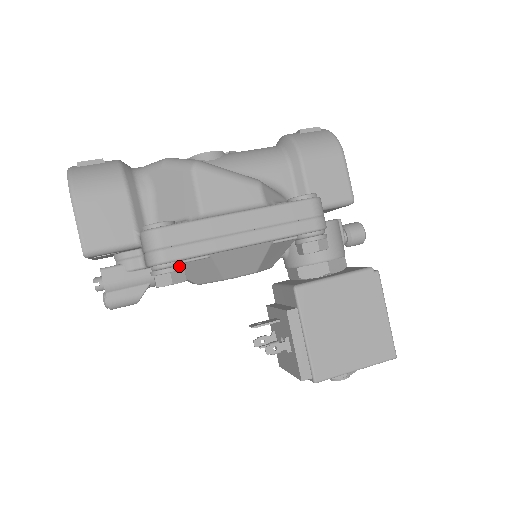
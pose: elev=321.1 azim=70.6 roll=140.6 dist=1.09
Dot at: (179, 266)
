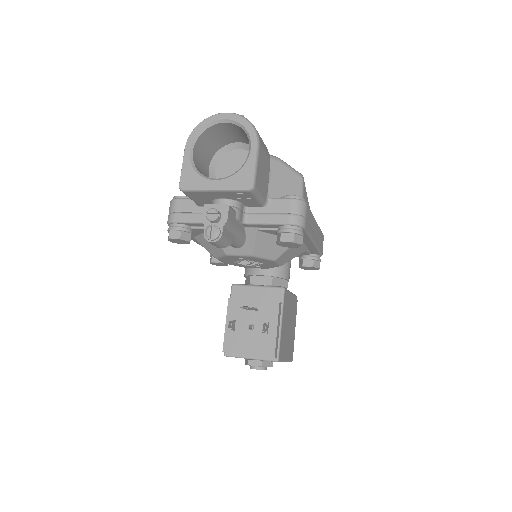
Dot at: occluded
